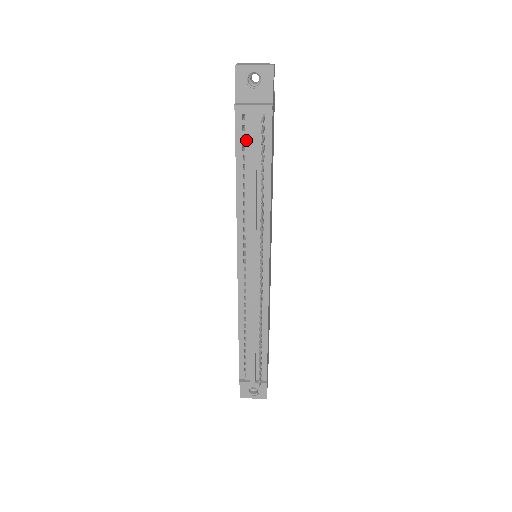
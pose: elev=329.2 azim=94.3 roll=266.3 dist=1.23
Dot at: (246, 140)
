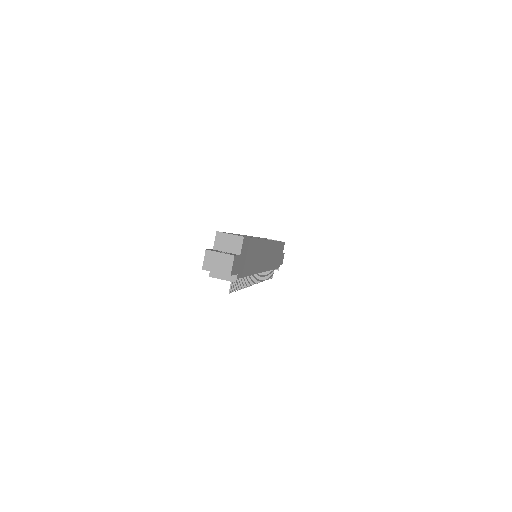
Dot at: occluded
